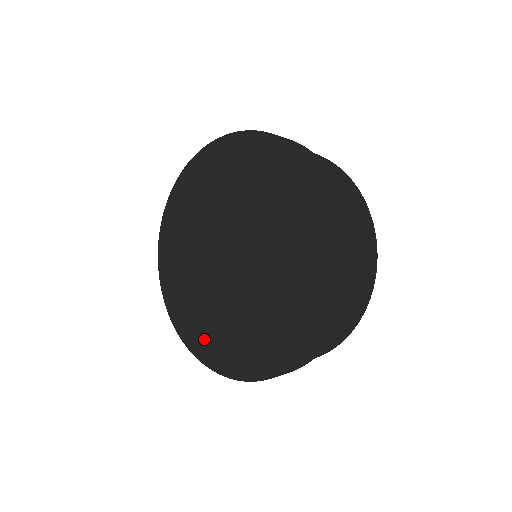
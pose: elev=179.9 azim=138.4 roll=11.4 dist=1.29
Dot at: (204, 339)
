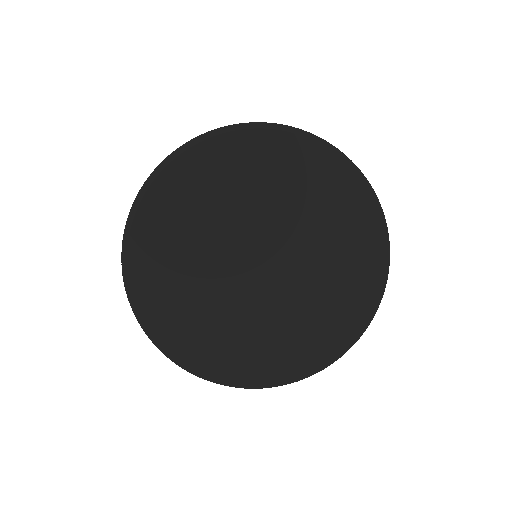
Dot at: (290, 357)
